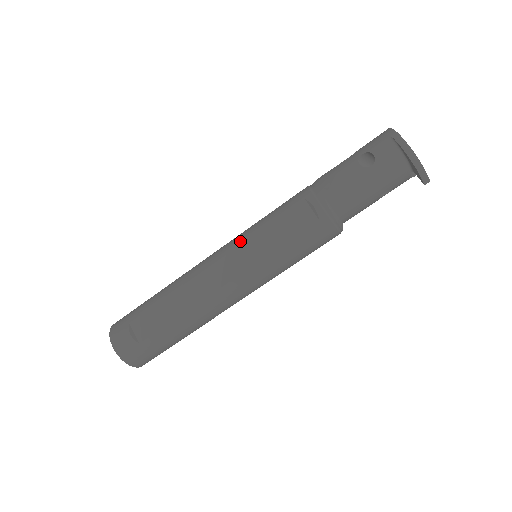
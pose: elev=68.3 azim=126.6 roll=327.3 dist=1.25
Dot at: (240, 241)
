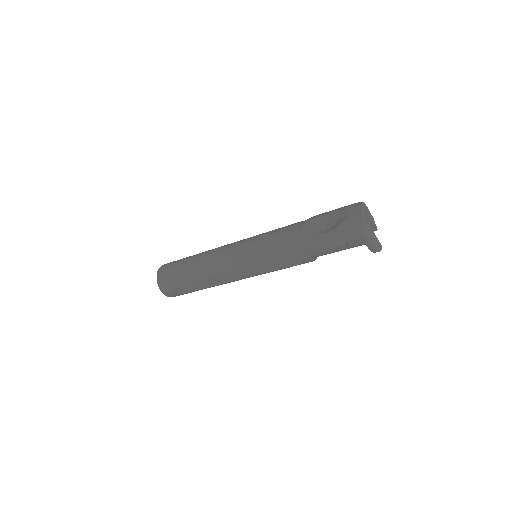
Dot at: (247, 263)
